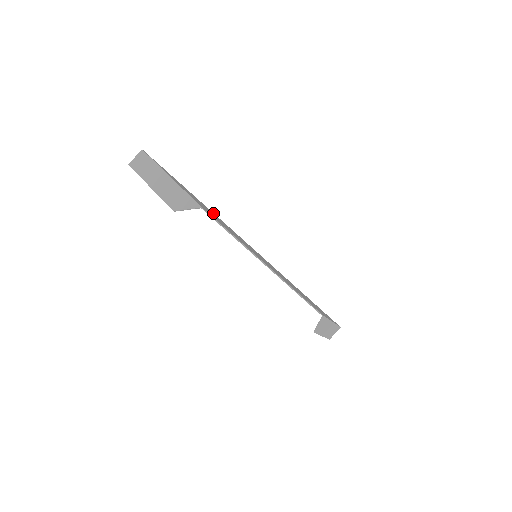
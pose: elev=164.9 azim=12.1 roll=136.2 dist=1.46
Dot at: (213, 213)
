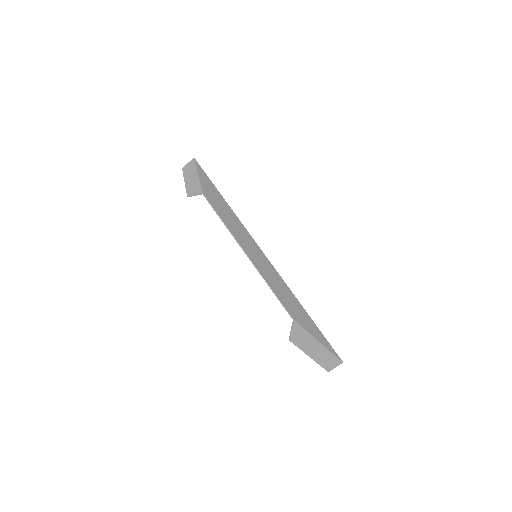
Dot at: (236, 216)
